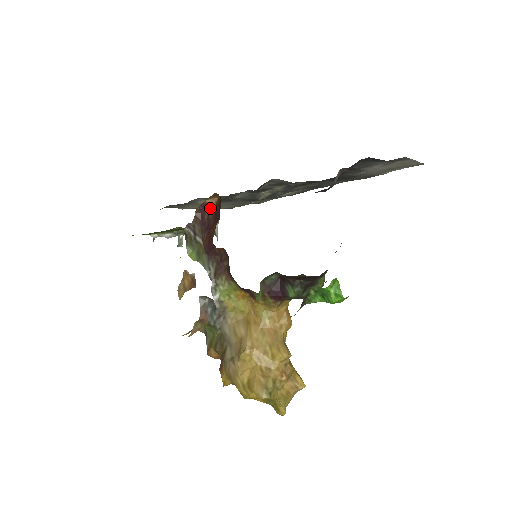
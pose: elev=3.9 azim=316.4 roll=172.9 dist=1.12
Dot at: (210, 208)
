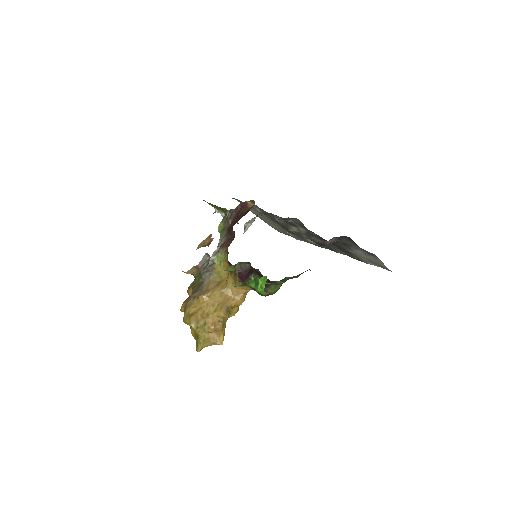
Dot at: (247, 207)
